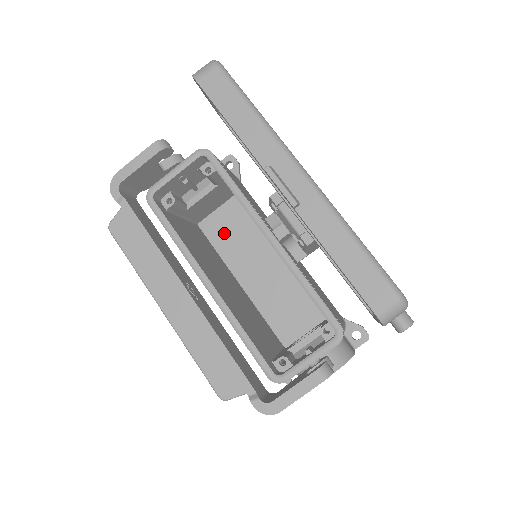
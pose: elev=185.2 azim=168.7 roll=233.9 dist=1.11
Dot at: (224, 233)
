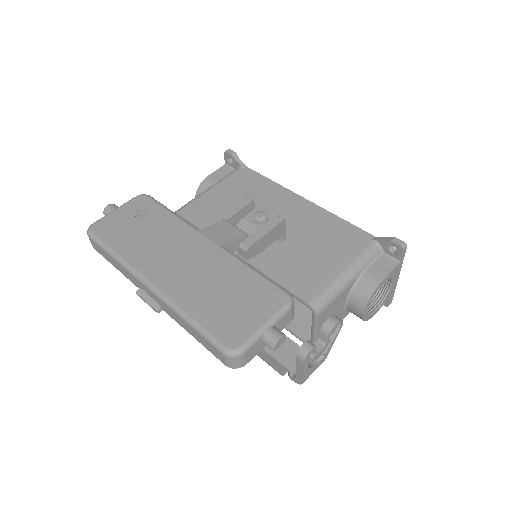
Dot at: occluded
